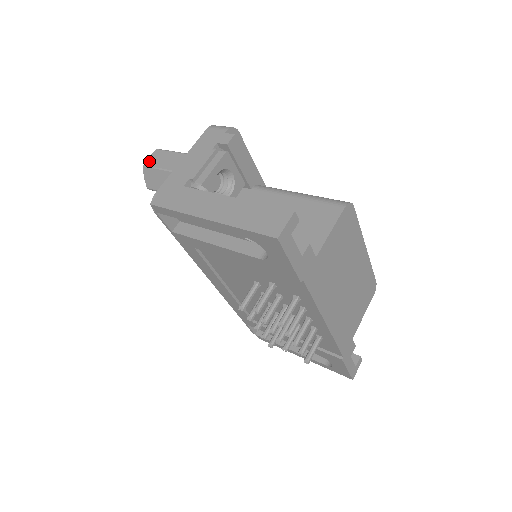
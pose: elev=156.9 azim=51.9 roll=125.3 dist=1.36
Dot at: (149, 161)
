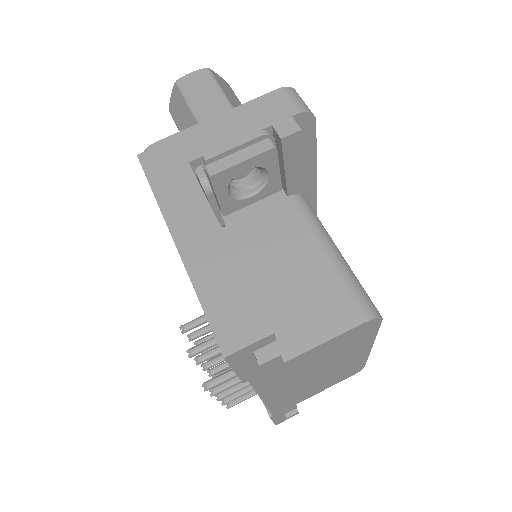
Dot at: (186, 80)
